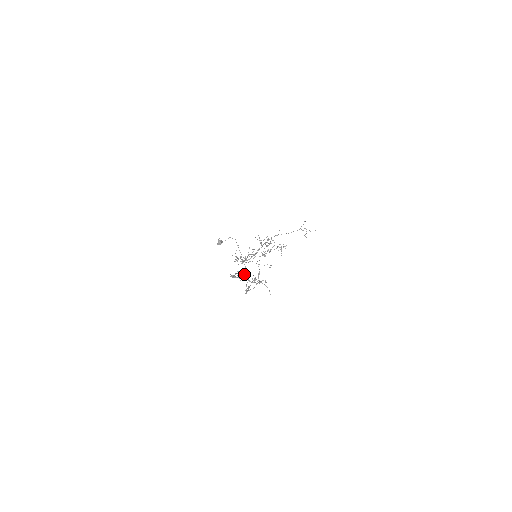
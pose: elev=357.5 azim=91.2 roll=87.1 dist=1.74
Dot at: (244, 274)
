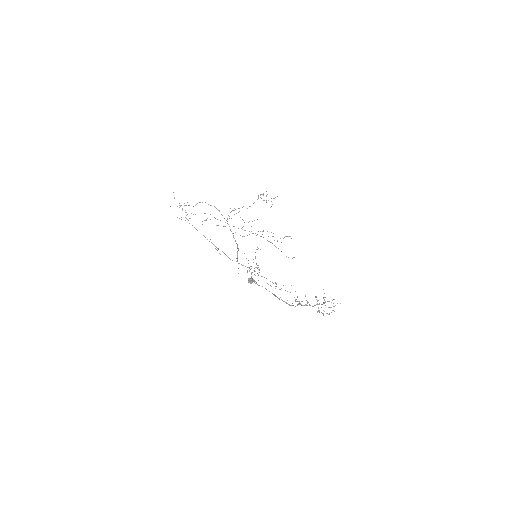
Dot at: (306, 300)
